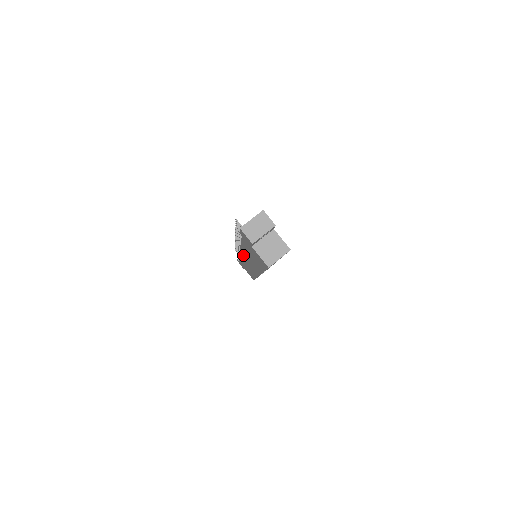
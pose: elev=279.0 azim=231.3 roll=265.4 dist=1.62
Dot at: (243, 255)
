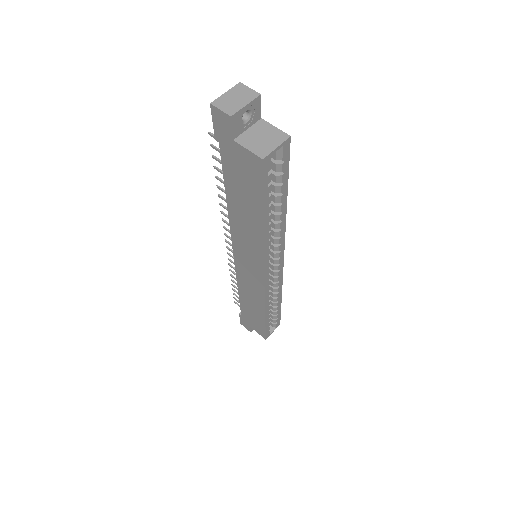
Dot at: (238, 254)
